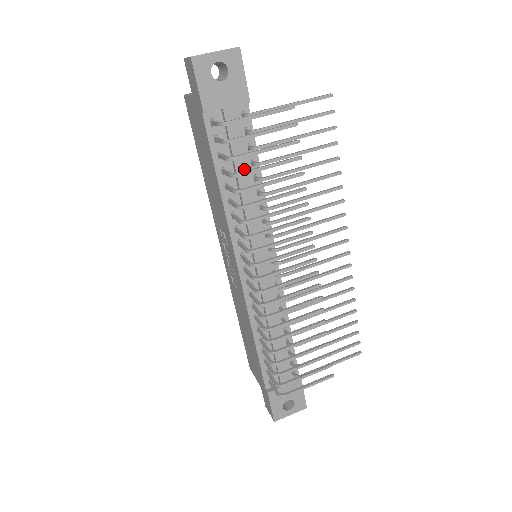
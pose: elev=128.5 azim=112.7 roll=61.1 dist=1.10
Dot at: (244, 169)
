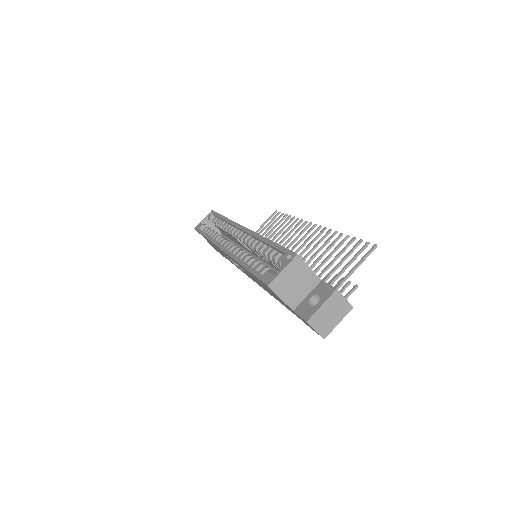
Dot at: occluded
